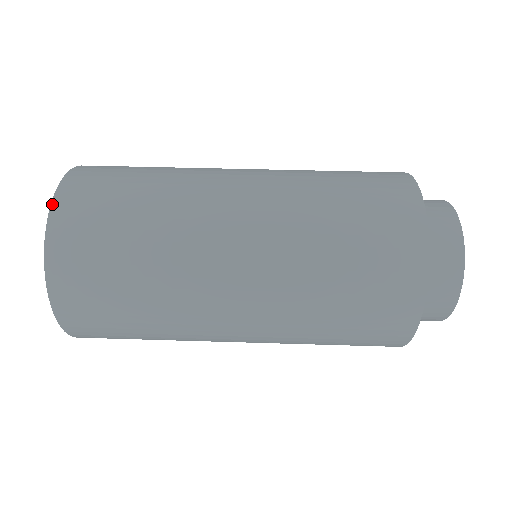
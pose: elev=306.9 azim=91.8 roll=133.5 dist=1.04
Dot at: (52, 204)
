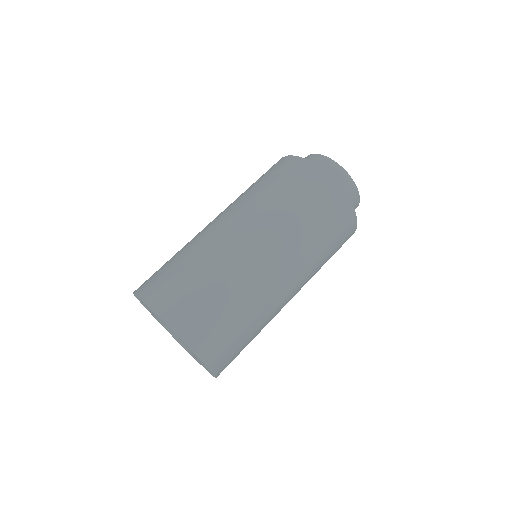
Dot at: (138, 296)
